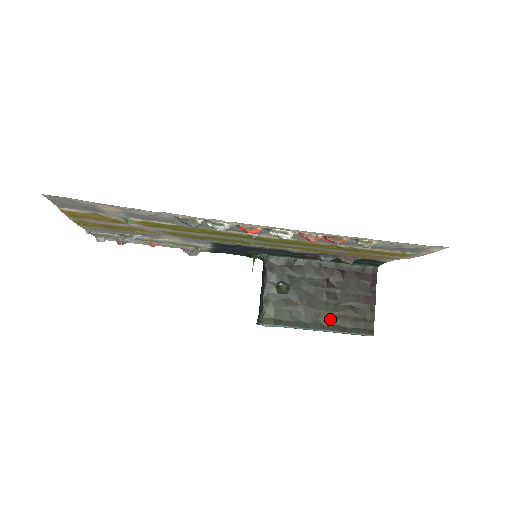
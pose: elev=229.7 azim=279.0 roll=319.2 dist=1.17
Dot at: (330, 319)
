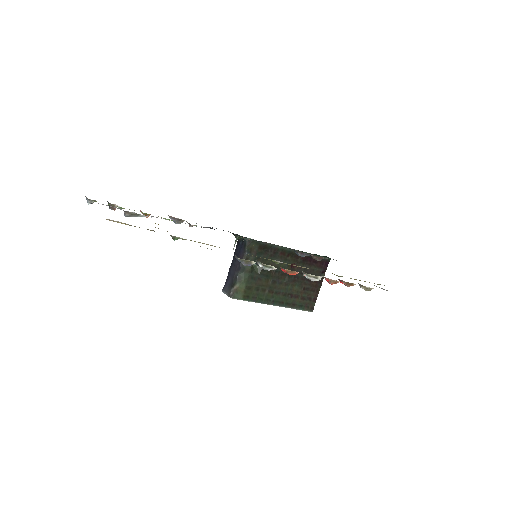
Dot at: (286, 297)
